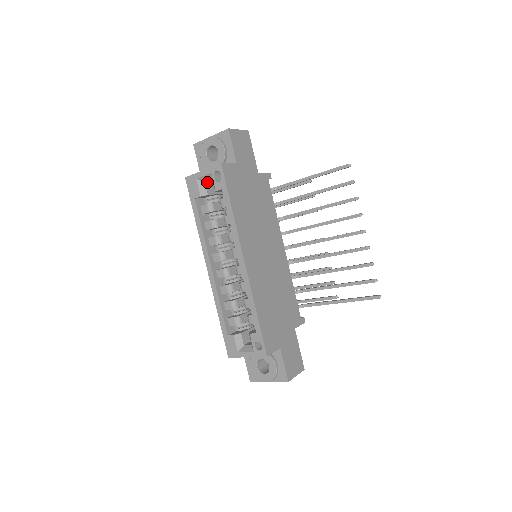
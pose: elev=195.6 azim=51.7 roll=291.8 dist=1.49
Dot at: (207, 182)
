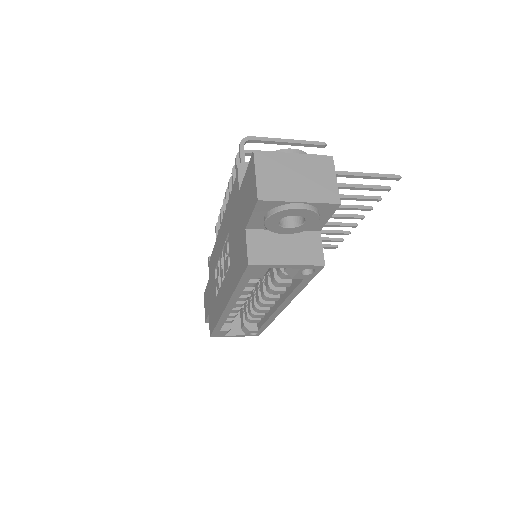
Dot at: occluded
